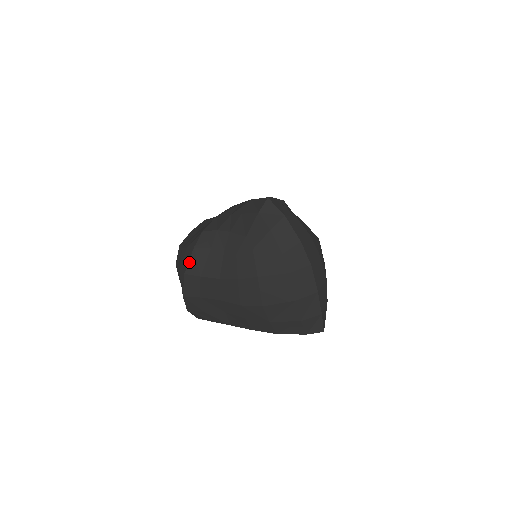
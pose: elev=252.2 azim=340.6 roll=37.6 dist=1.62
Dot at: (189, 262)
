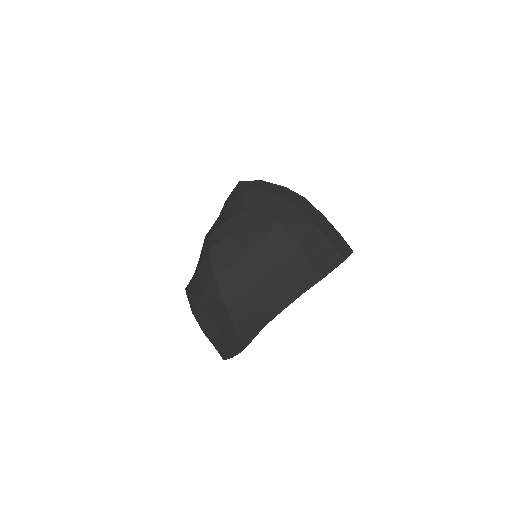
Dot at: (212, 264)
